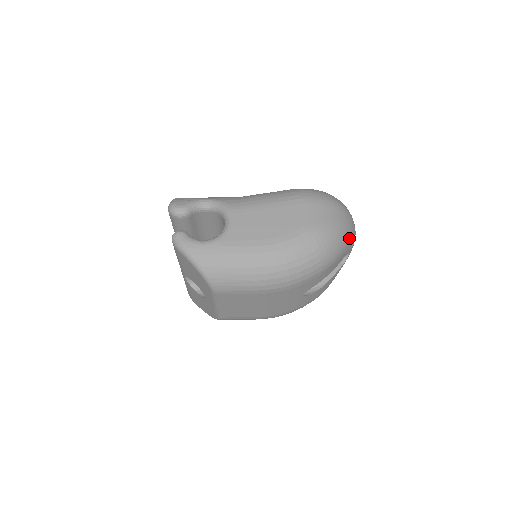
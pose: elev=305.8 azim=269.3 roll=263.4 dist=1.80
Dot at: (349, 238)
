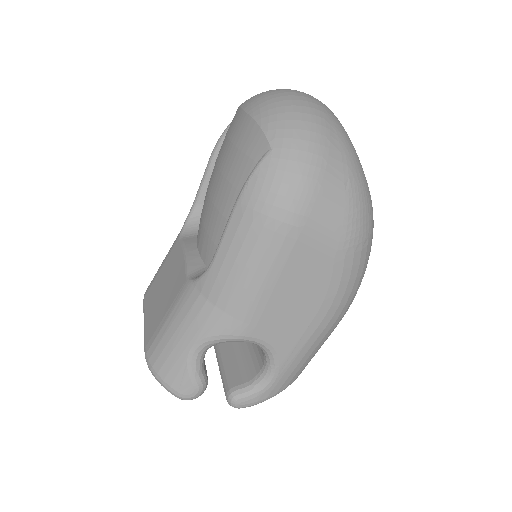
Dot at: (355, 154)
